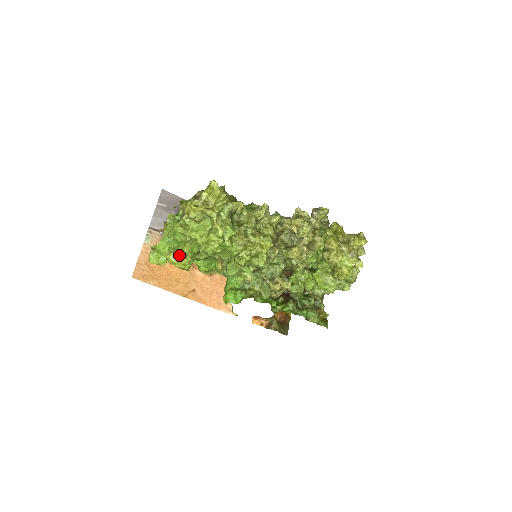
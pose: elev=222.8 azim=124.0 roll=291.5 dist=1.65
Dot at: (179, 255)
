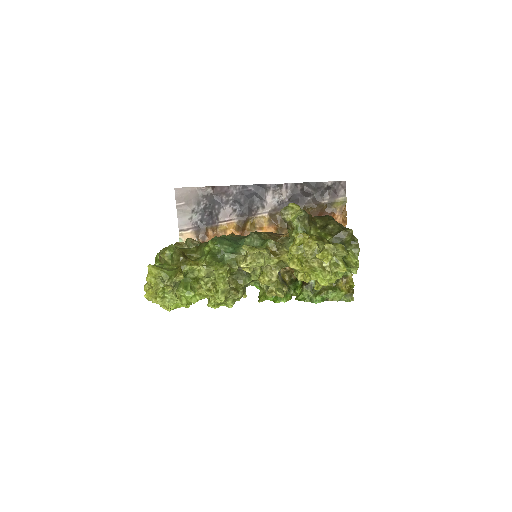
Dot at: occluded
